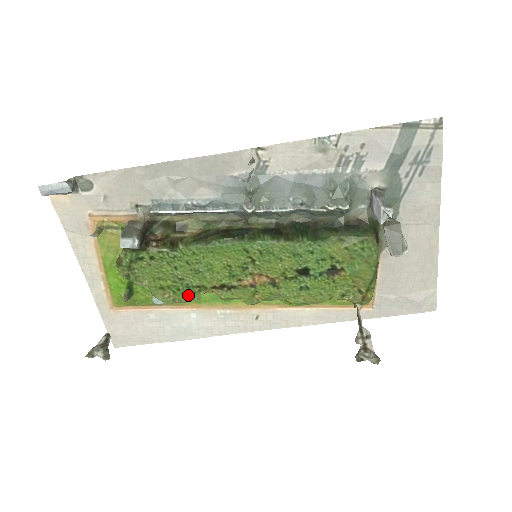
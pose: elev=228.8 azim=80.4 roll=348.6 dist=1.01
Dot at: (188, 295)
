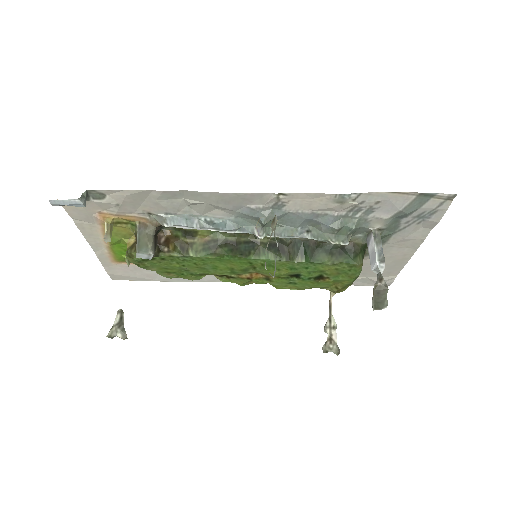
Dot at: (191, 278)
